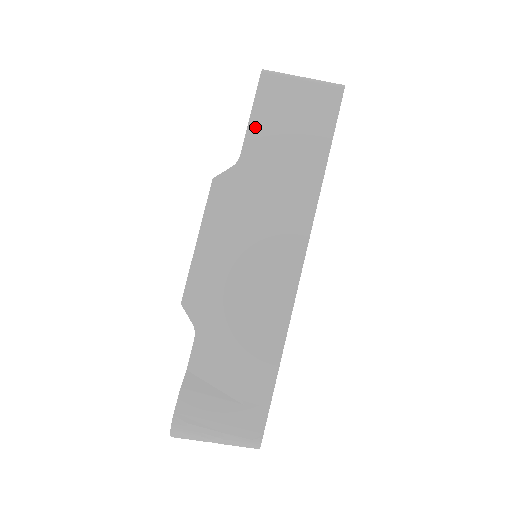
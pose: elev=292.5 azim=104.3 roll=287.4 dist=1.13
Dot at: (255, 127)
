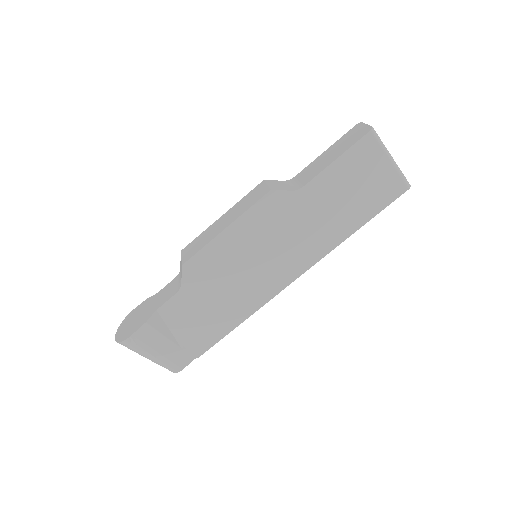
Dot at: (331, 172)
